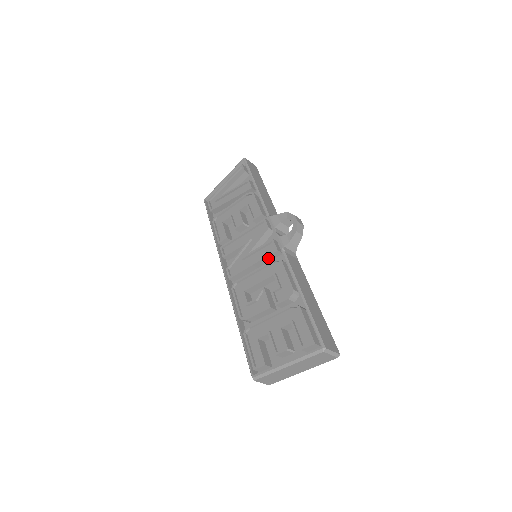
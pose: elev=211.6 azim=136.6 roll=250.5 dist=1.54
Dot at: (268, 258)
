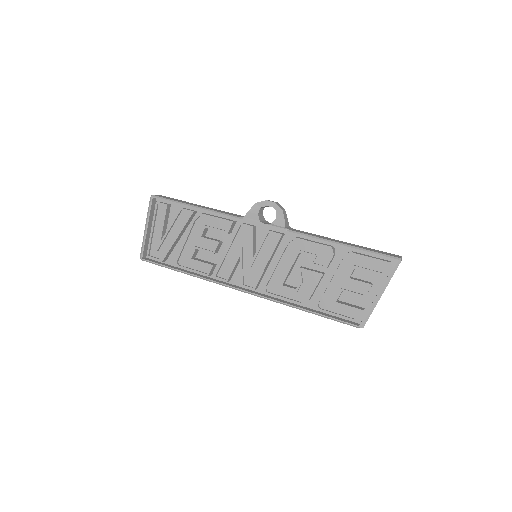
Dot at: (276, 247)
